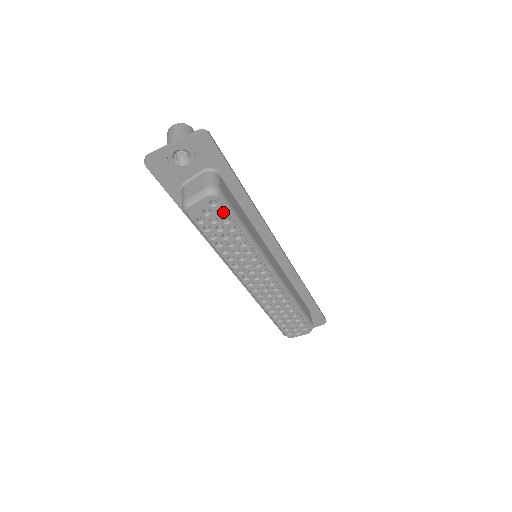
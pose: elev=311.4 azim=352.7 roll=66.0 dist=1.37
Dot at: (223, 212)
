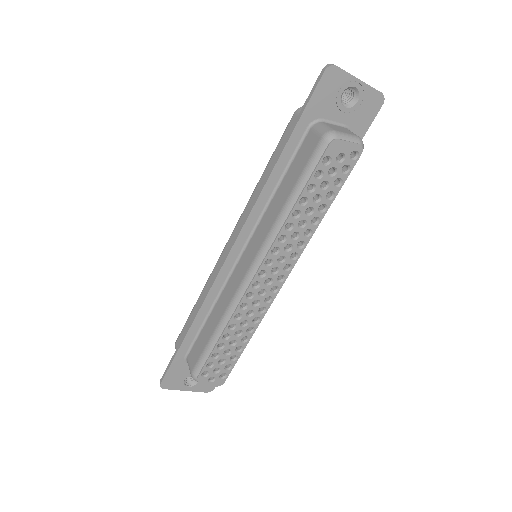
Dot at: (346, 172)
